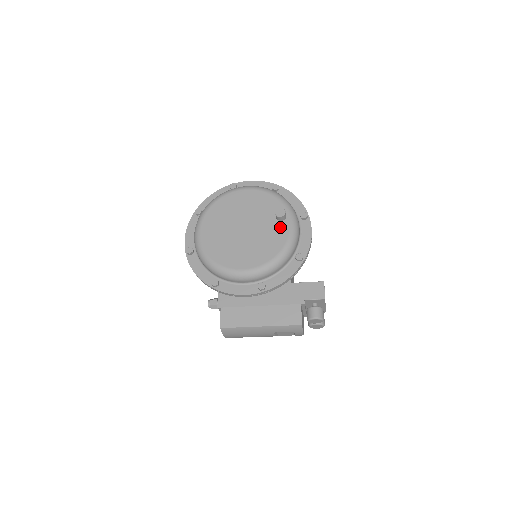
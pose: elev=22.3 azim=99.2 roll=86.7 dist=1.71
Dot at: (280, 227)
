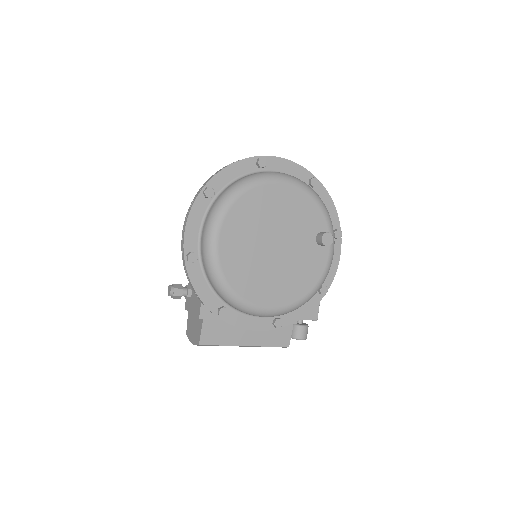
Dot at: (318, 254)
